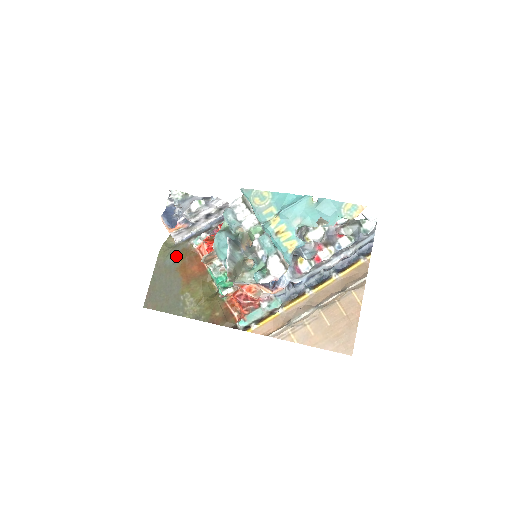
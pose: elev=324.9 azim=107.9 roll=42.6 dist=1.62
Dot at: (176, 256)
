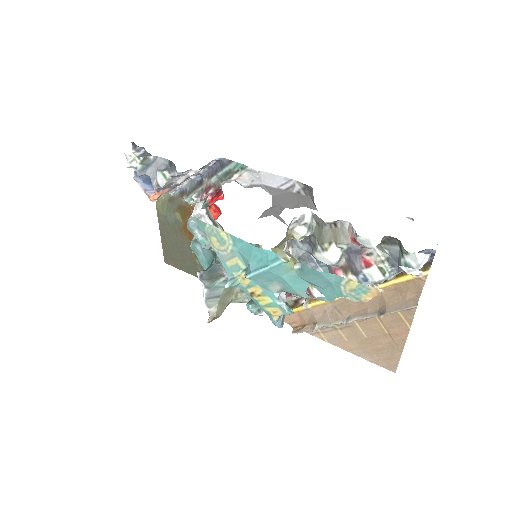
Dot at: (175, 214)
